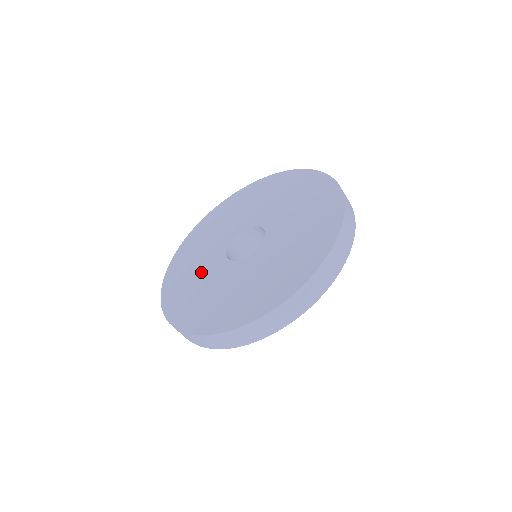
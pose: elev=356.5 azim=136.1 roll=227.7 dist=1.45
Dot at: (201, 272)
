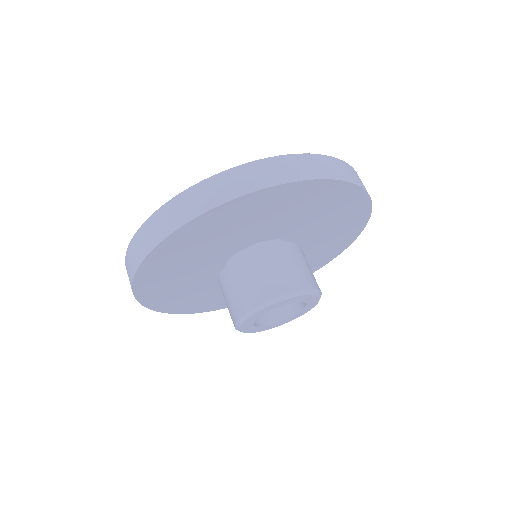
Dot at: occluded
